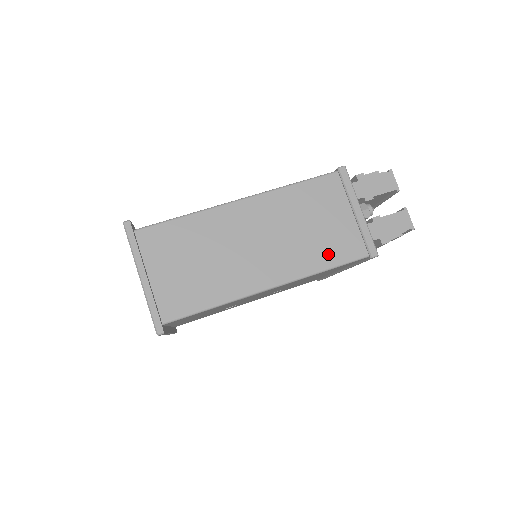
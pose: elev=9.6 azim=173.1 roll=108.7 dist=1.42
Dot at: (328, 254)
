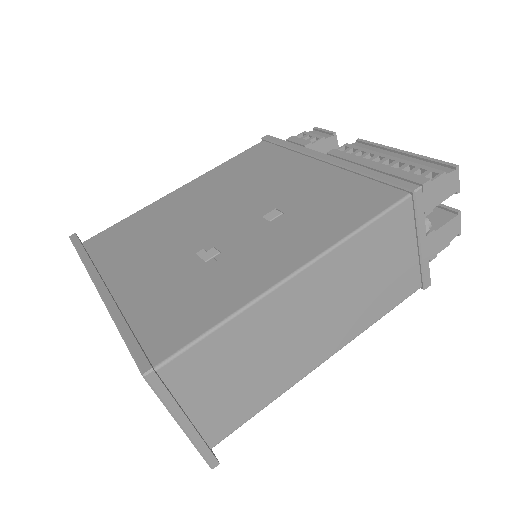
Dot at: (385, 301)
